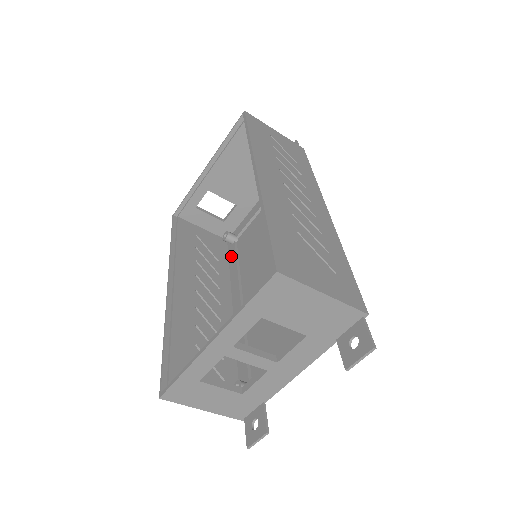
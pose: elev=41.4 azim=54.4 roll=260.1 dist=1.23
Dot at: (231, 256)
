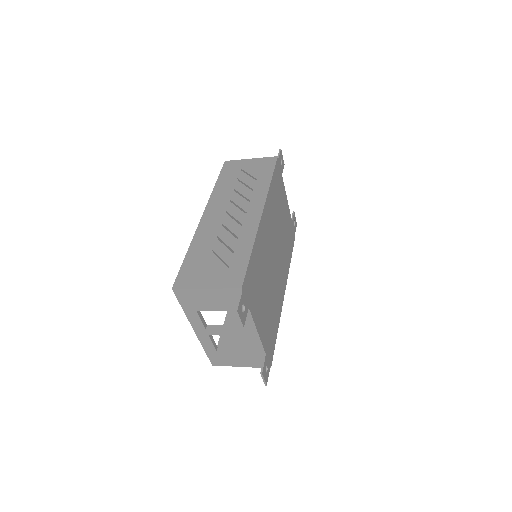
Dot at: occluded
